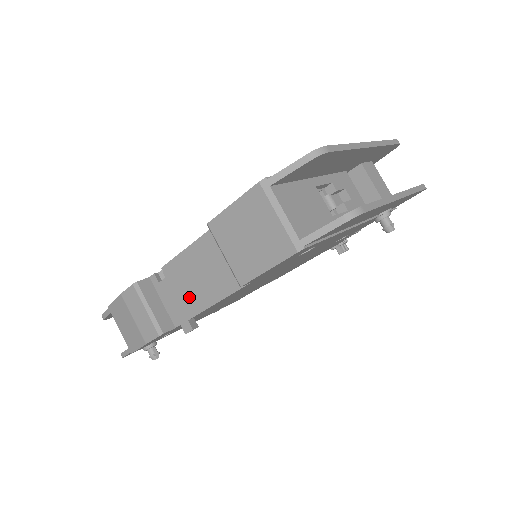
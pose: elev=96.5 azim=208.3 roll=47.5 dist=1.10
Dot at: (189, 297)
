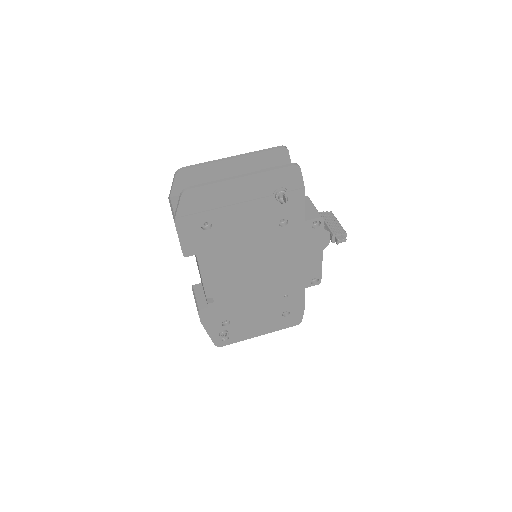
Dot at: occluded
